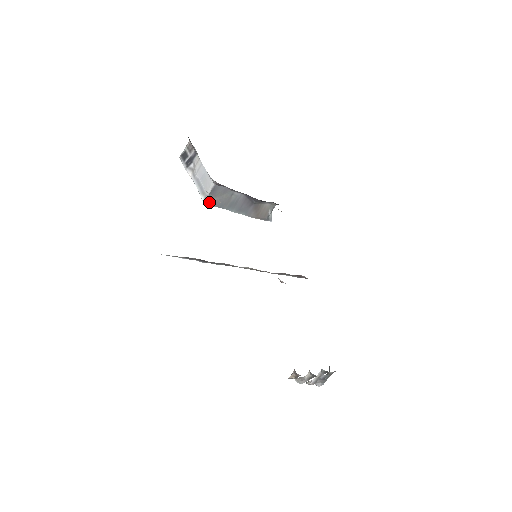
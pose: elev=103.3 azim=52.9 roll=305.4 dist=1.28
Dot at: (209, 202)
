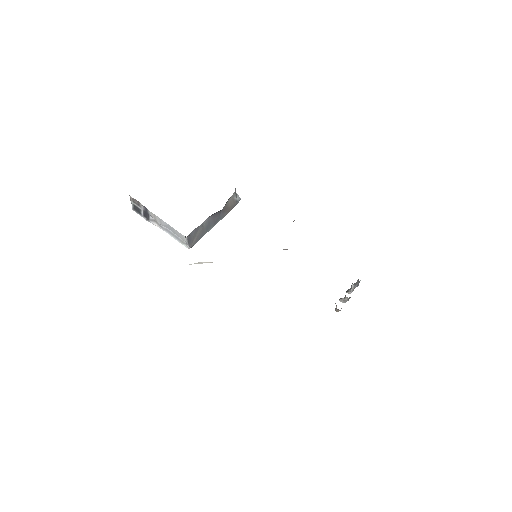
Dot at: (192, 245)
